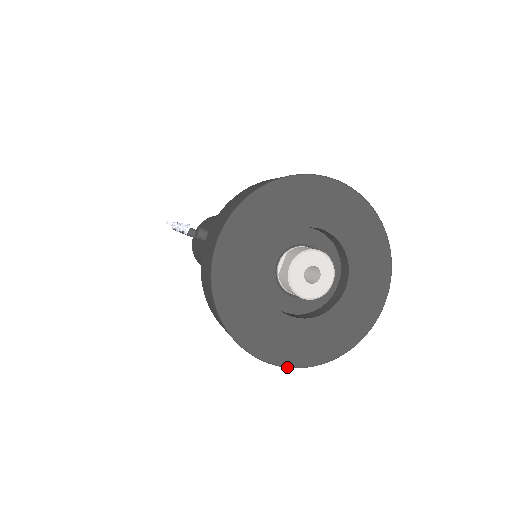
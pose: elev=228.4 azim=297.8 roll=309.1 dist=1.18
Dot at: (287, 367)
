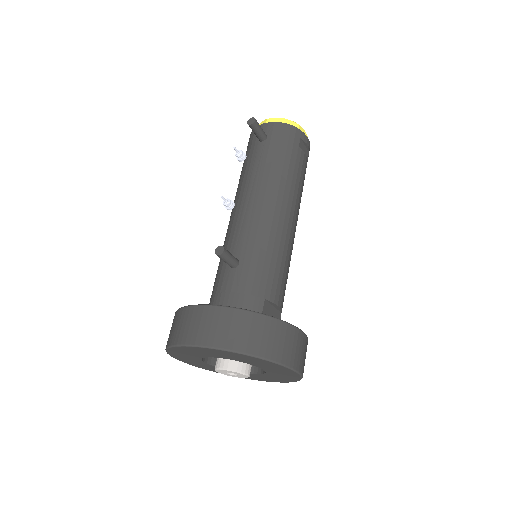
Dot at: (187, 363)
